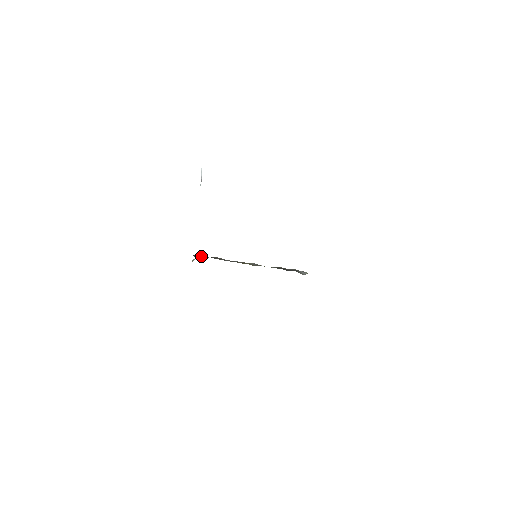
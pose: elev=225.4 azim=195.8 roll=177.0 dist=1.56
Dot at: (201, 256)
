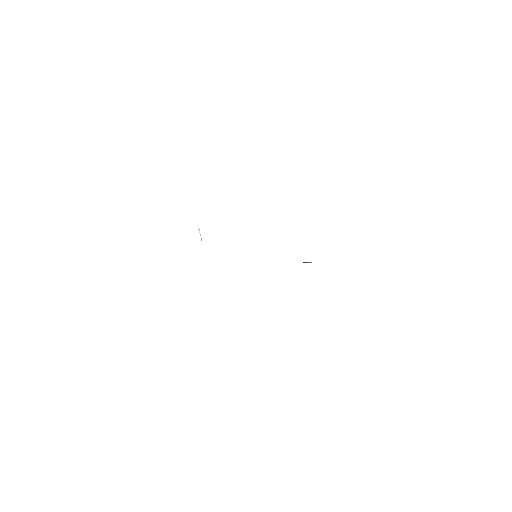
Dot at: occluded
